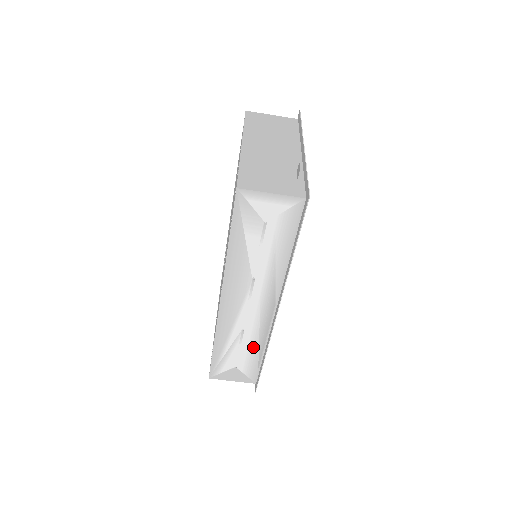
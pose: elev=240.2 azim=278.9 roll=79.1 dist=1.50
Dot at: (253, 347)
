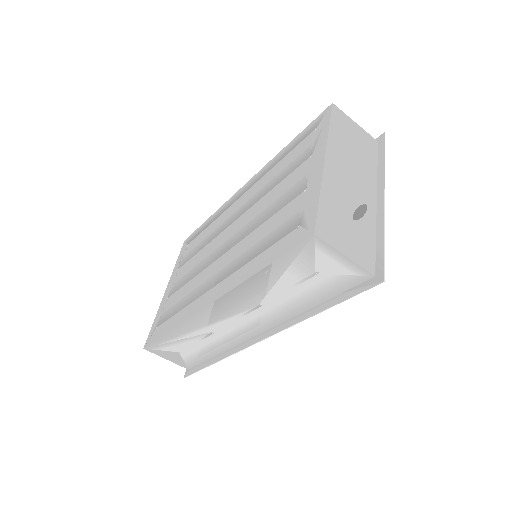
Dot at: (210, 347)
